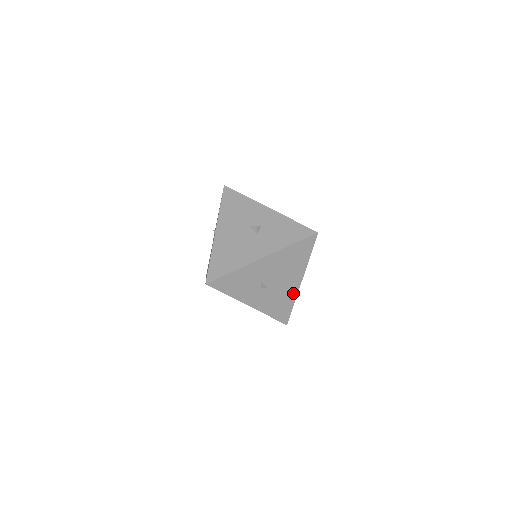
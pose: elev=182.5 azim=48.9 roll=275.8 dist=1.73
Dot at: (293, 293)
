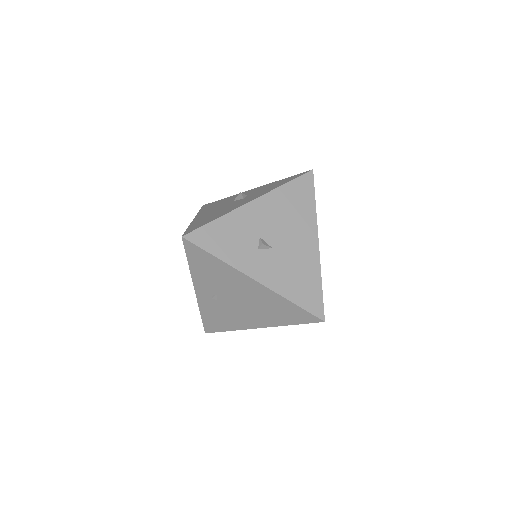
Dot at: (313, 261)
